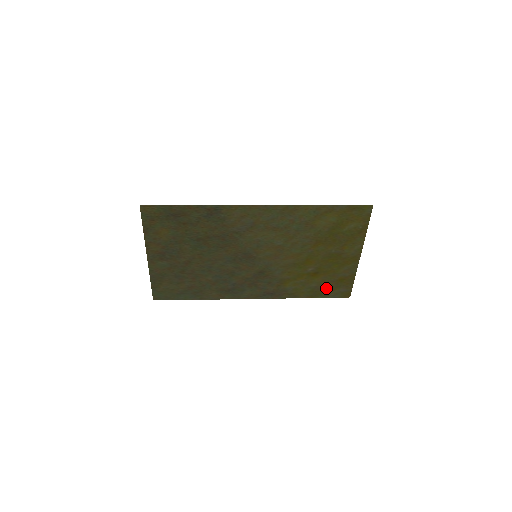
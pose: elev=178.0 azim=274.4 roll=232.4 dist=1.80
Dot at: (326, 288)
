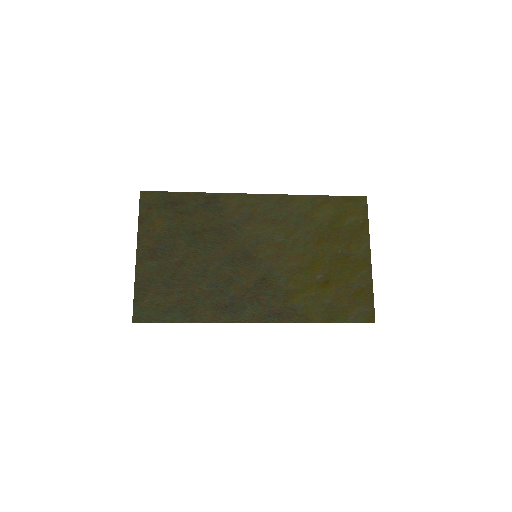
Dot at: (343, 307)
